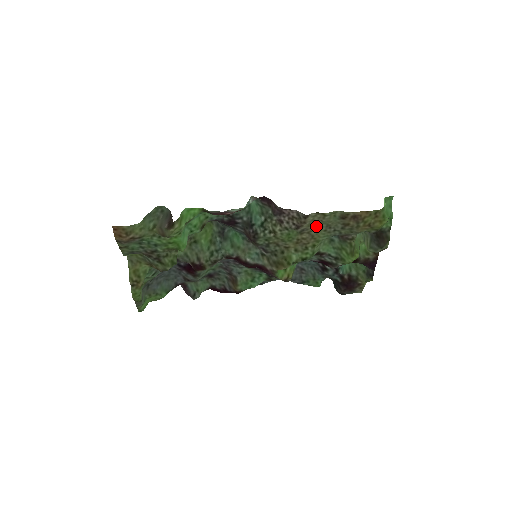
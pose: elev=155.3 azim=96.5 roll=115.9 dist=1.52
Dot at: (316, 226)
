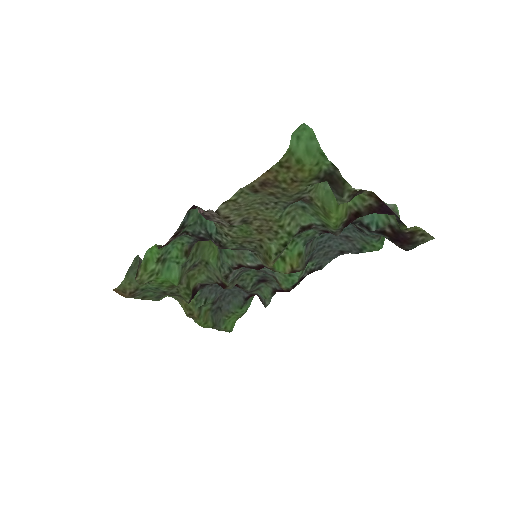
Dot at: (250, 211)
